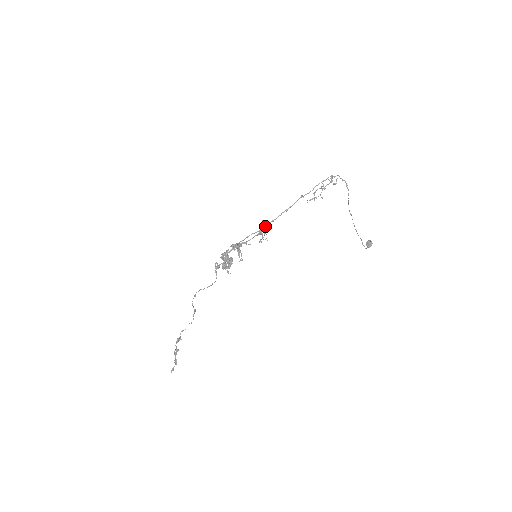
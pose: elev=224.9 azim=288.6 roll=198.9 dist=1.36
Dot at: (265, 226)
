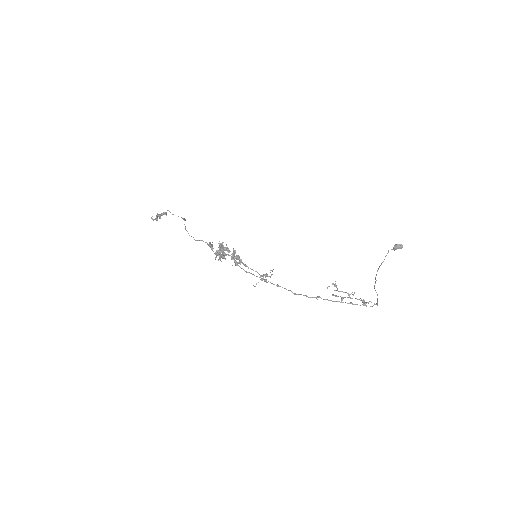
Dot at: (270, 277)
